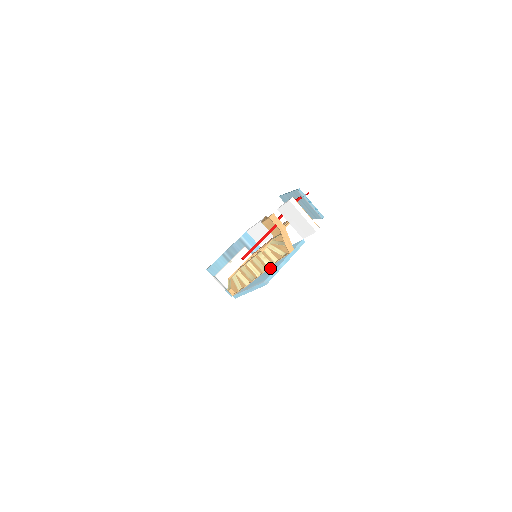
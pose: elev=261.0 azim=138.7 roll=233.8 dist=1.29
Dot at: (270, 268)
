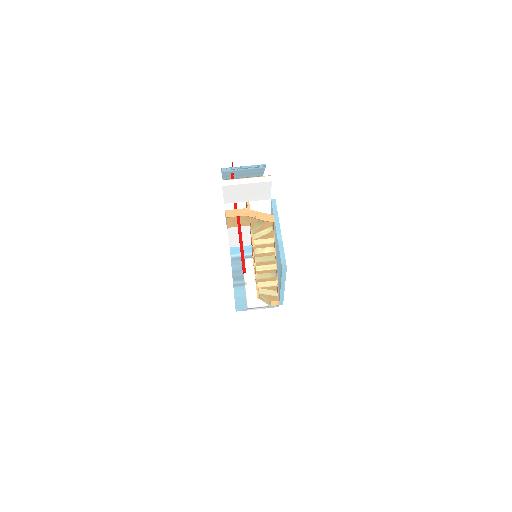
Dot at: (276, 251)
